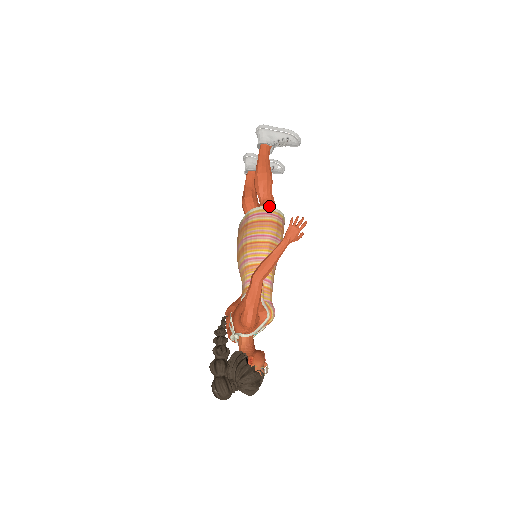
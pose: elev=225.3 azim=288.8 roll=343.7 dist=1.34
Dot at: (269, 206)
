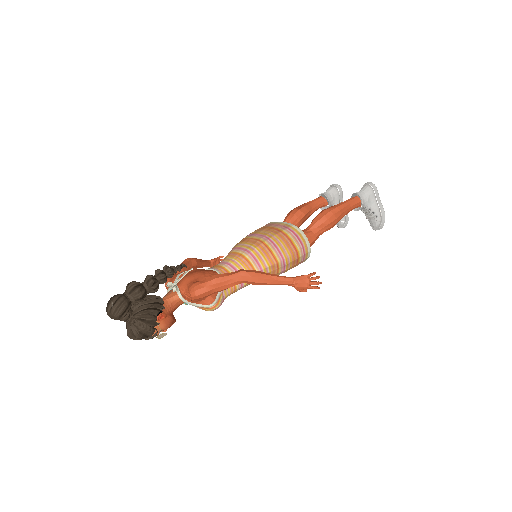
Dot at: (309, 240)
